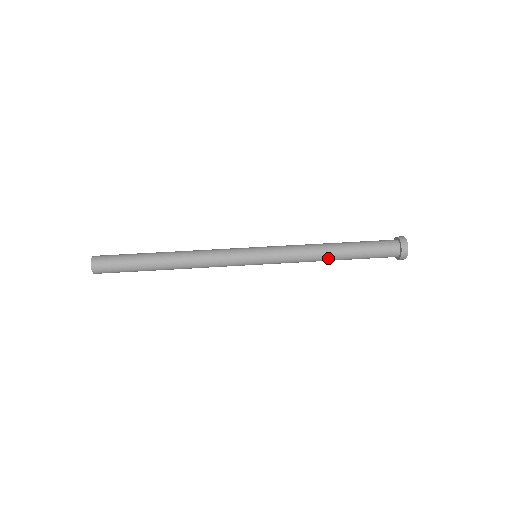
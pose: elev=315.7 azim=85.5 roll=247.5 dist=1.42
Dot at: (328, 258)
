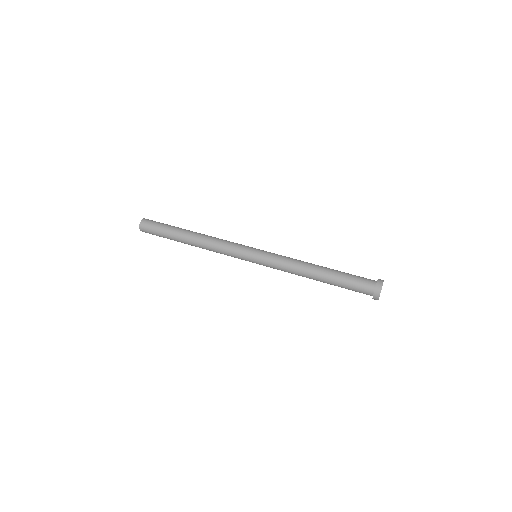
Dot at: (311, 276)
